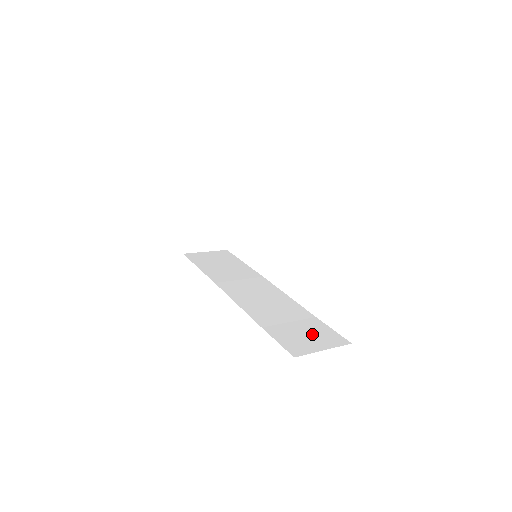
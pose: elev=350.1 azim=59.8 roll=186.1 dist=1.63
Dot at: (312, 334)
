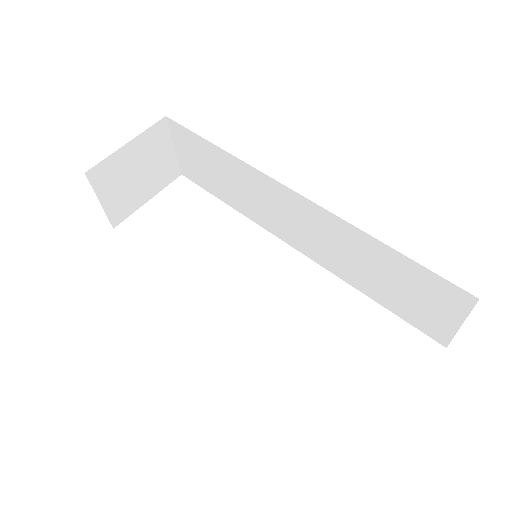
Dot at: occluded
